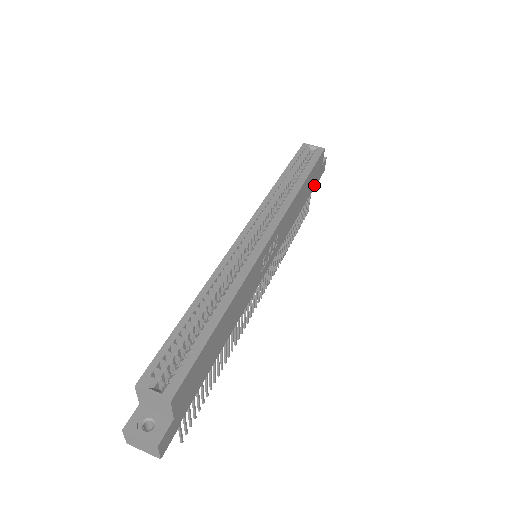
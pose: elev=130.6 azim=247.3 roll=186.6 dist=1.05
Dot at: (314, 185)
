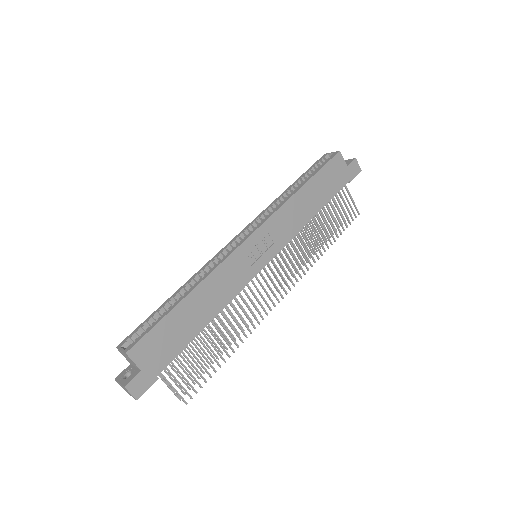
Dot at: (340, 186)
